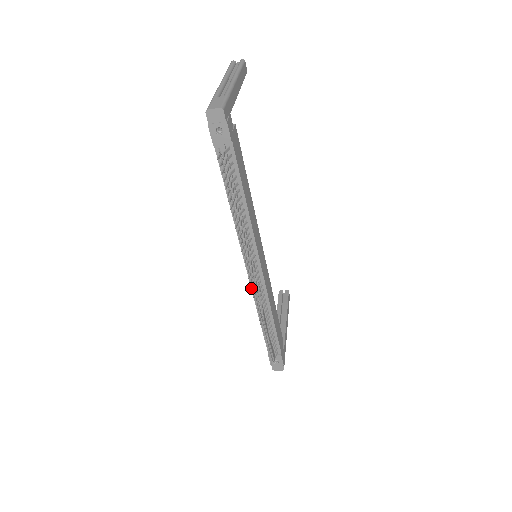
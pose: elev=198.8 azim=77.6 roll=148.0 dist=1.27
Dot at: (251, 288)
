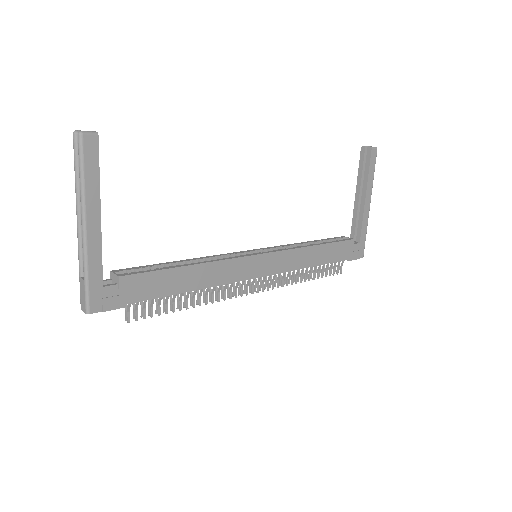
Dot at: (260, 290)
